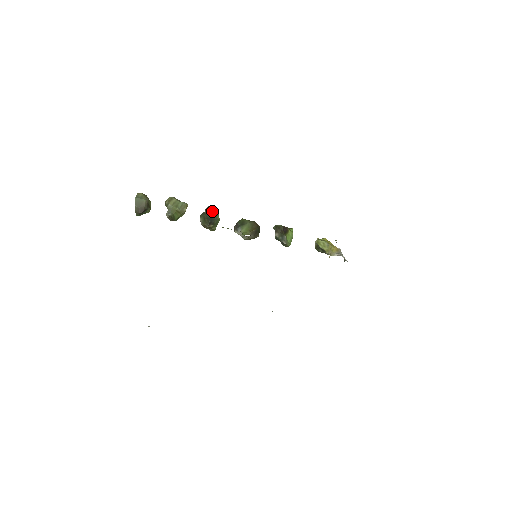
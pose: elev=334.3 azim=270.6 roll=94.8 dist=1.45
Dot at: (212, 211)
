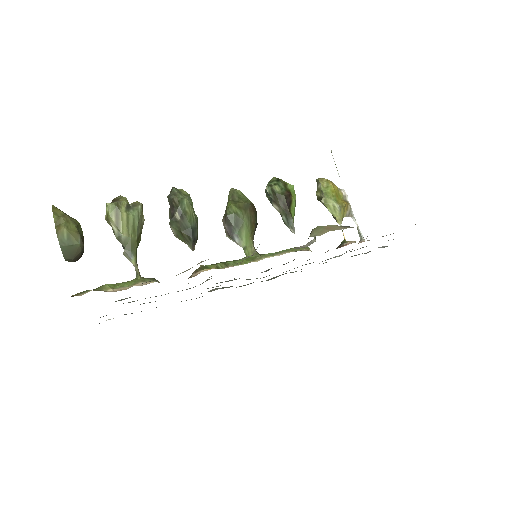
Dot at: (186, 210)
